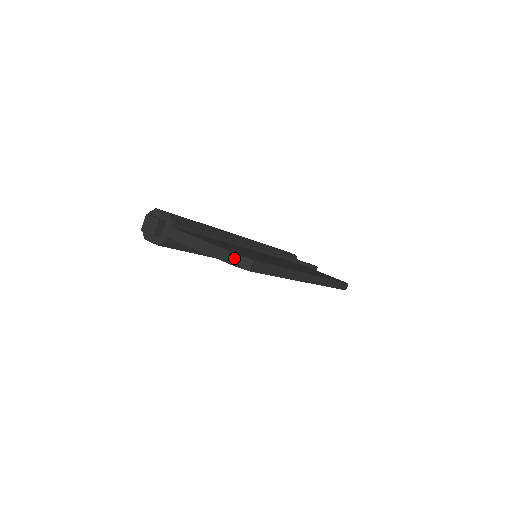
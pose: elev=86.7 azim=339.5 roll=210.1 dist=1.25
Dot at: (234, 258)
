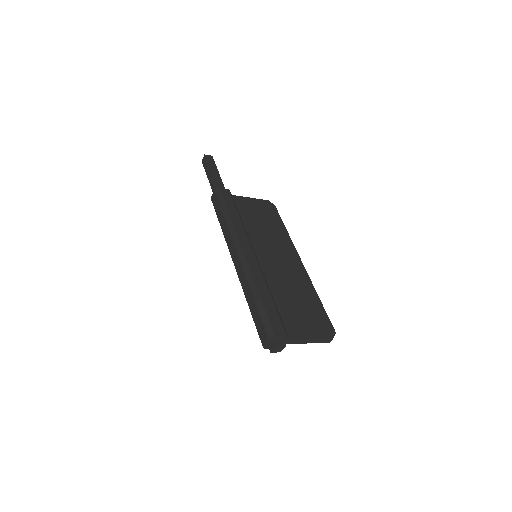
Dot at: (331, 340)
